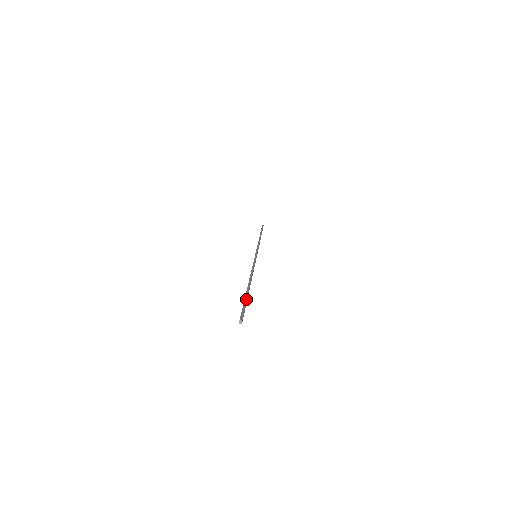
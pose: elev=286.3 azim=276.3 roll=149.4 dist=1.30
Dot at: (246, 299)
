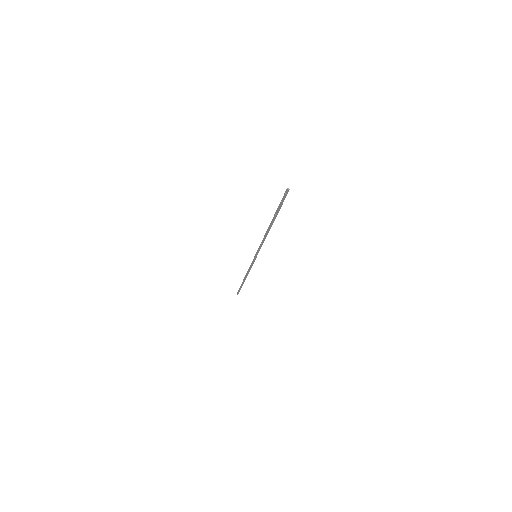
Dot at: (279, 207)
